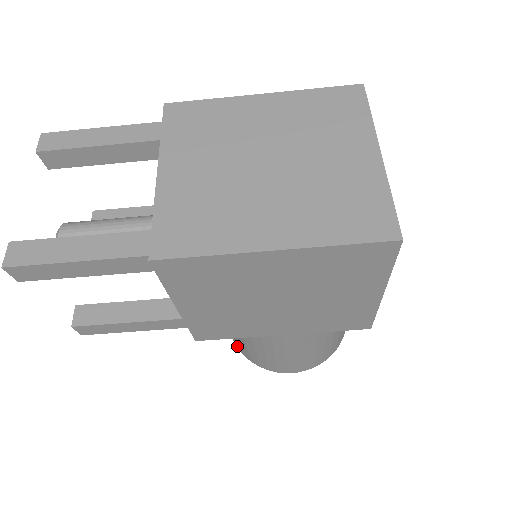
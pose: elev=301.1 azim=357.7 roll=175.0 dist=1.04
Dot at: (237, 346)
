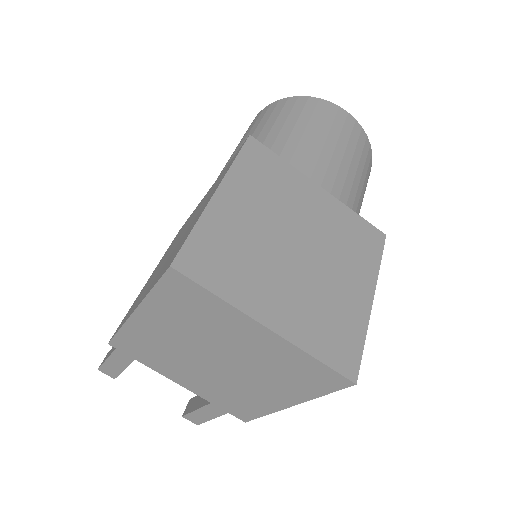
Dot at: occluded
